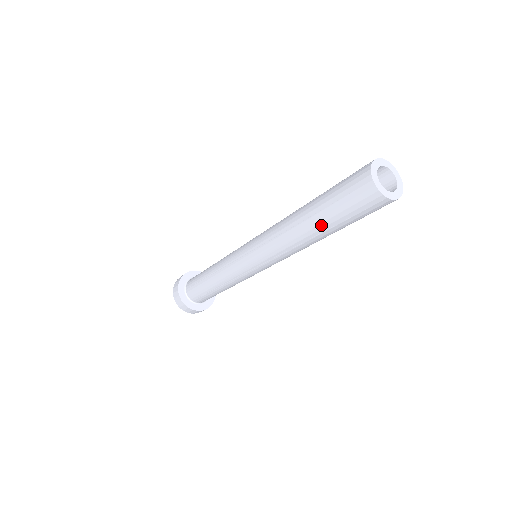
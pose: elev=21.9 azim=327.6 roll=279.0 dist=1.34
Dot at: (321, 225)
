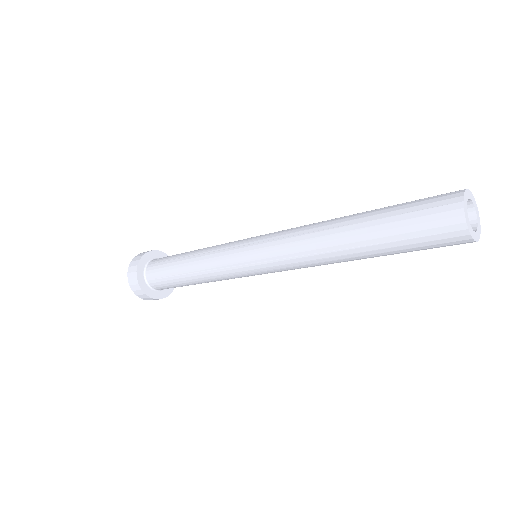
Dot at: (367, 235)
